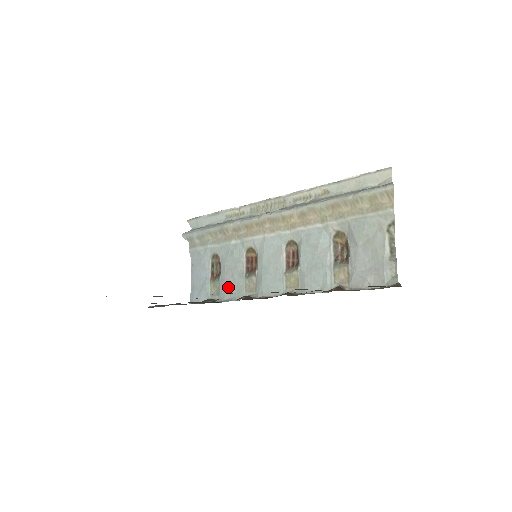
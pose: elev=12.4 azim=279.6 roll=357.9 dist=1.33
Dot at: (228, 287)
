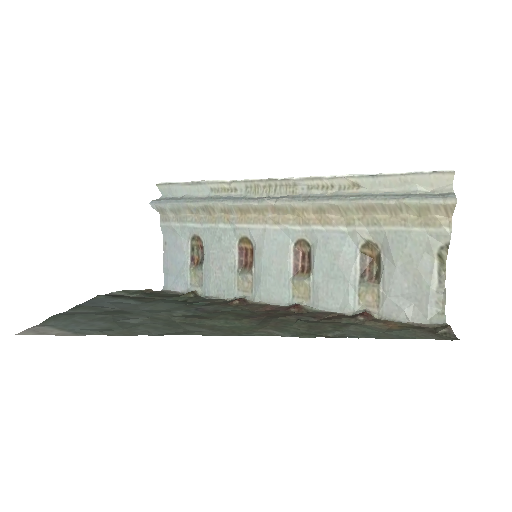
Dot at: (214, 281)
